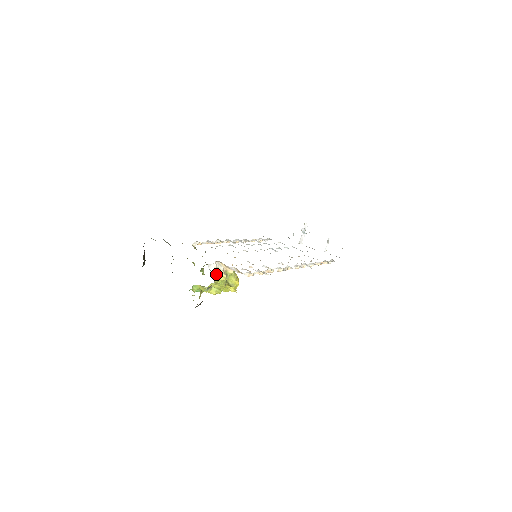
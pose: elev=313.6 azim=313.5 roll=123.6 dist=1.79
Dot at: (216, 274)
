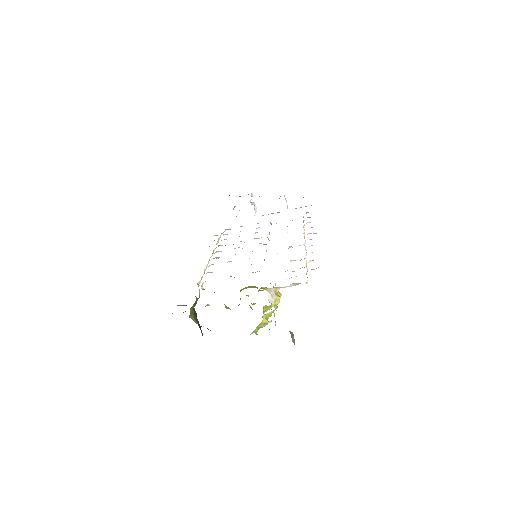
Dot at: occluded
